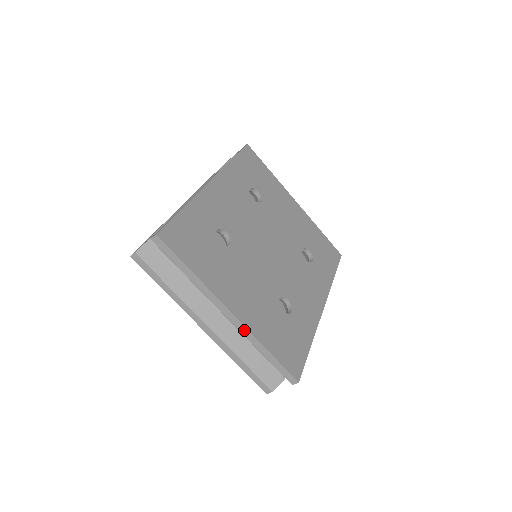
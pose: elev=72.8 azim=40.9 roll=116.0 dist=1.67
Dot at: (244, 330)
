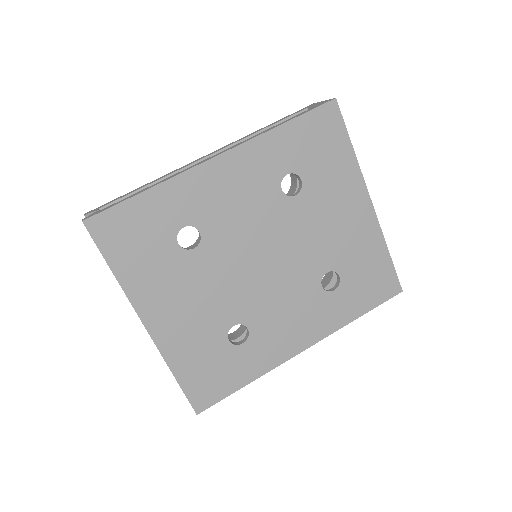
Dot at: (156, 346)
